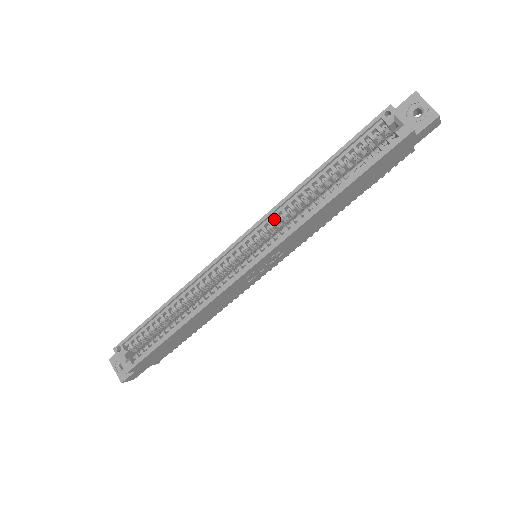
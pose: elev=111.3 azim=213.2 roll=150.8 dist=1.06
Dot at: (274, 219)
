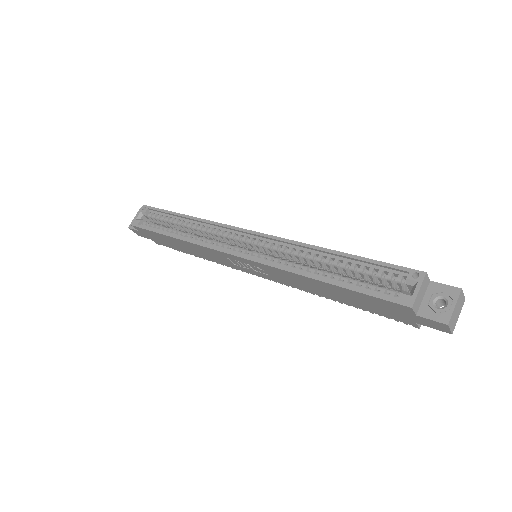
Dot at: (283, 247)
